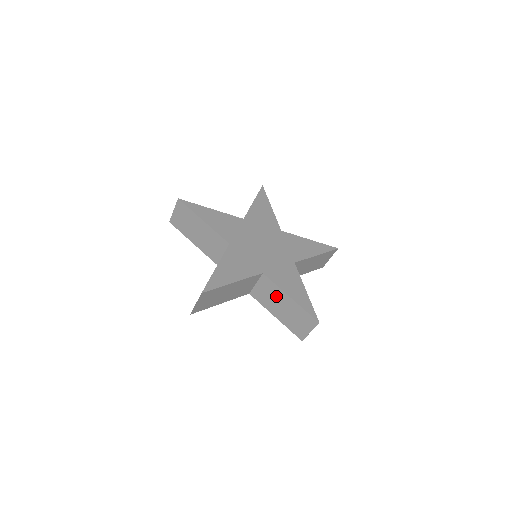
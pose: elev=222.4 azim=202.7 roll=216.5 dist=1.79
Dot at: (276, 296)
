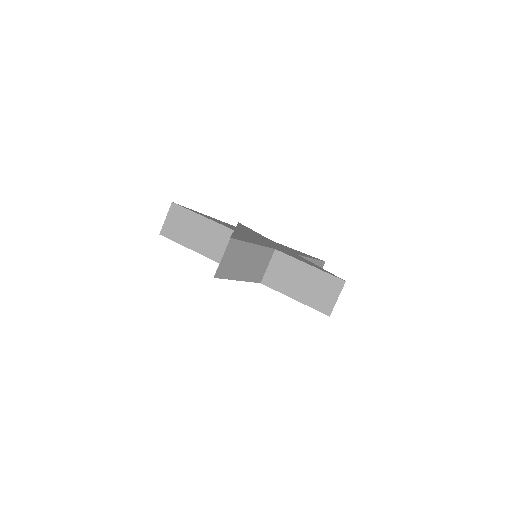
Dot at: occluded
